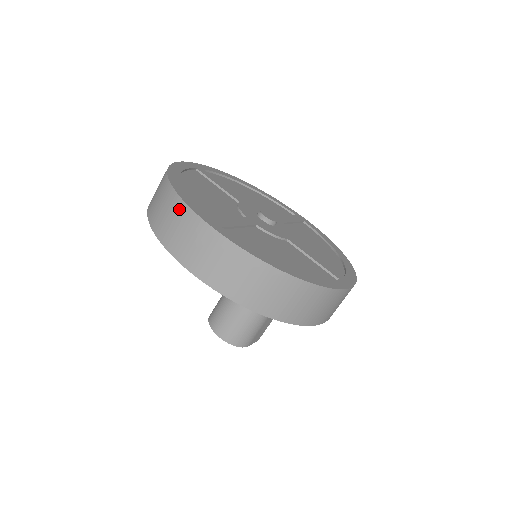
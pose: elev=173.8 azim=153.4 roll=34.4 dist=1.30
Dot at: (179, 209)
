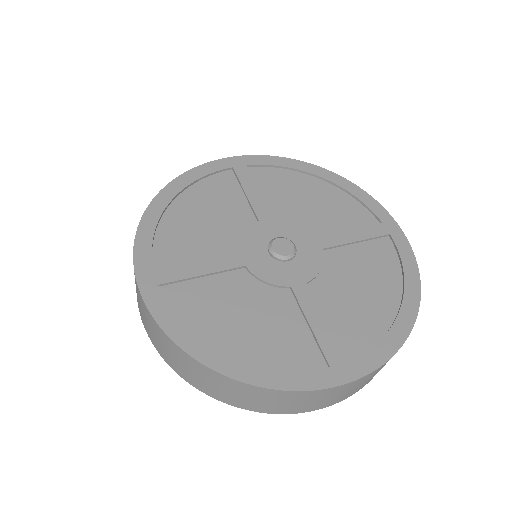
Dot at: (297, 396)
